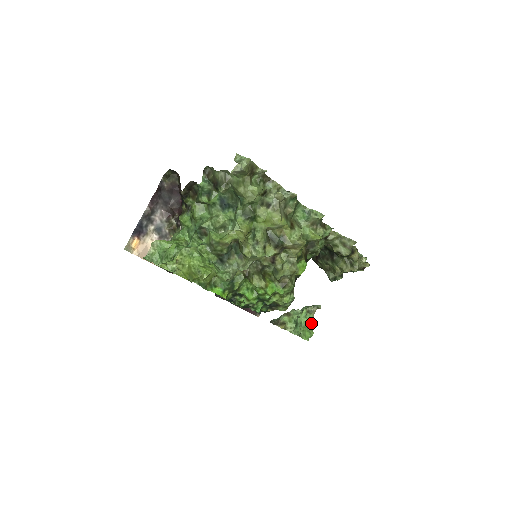
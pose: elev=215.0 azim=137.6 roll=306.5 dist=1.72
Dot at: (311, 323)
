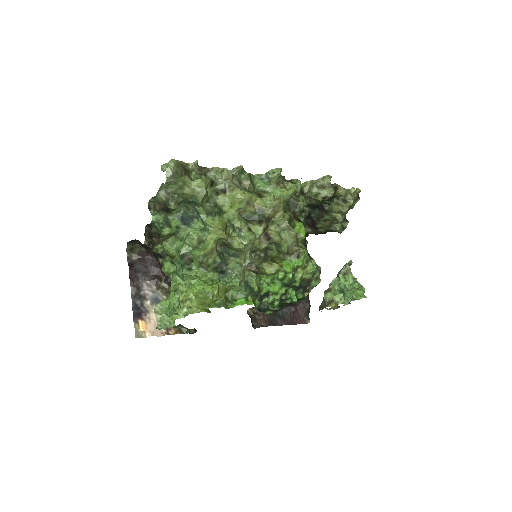
Dot at: (355, 281)
